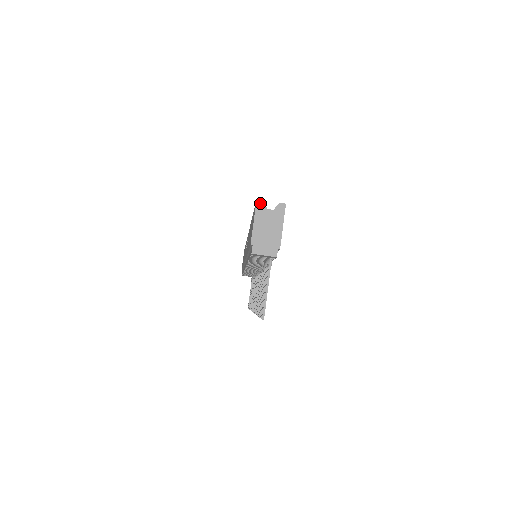
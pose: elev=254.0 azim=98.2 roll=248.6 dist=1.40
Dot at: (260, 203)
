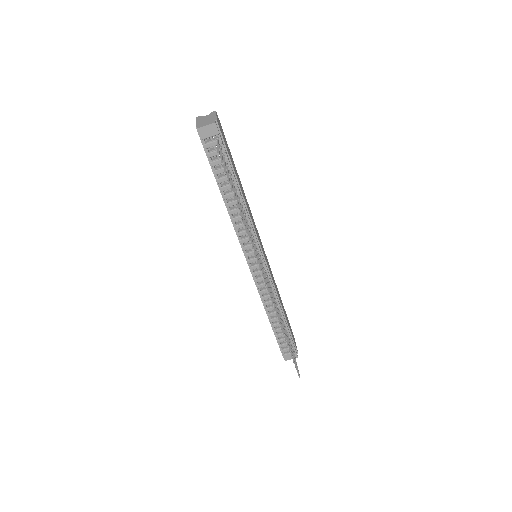
Dot at: (199, 117)
